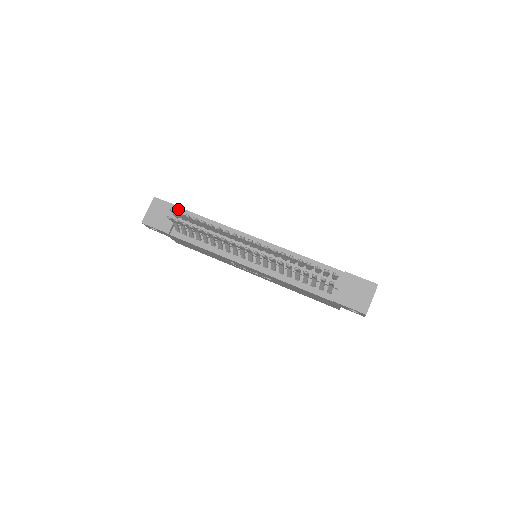
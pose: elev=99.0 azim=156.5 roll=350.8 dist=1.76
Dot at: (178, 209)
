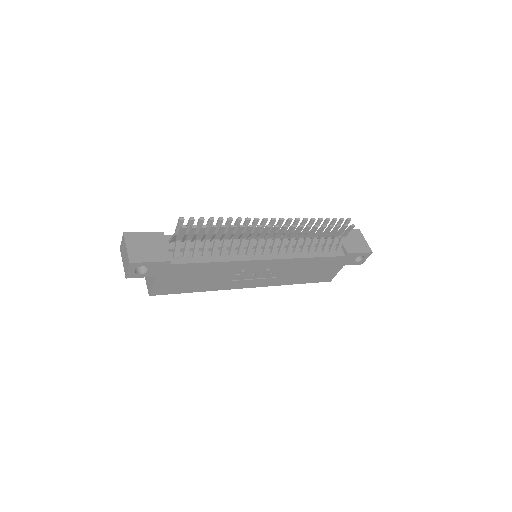
Dot at: (162, 234)
